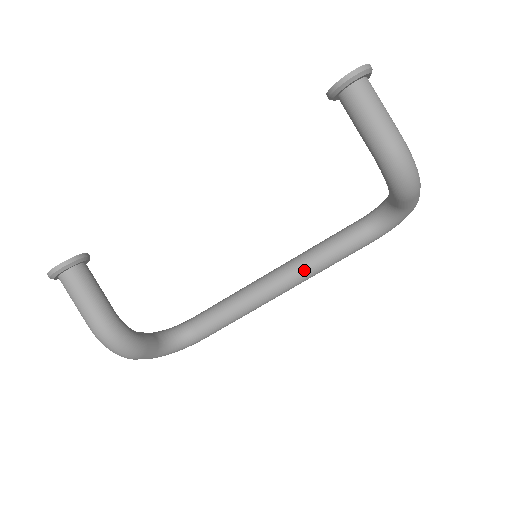
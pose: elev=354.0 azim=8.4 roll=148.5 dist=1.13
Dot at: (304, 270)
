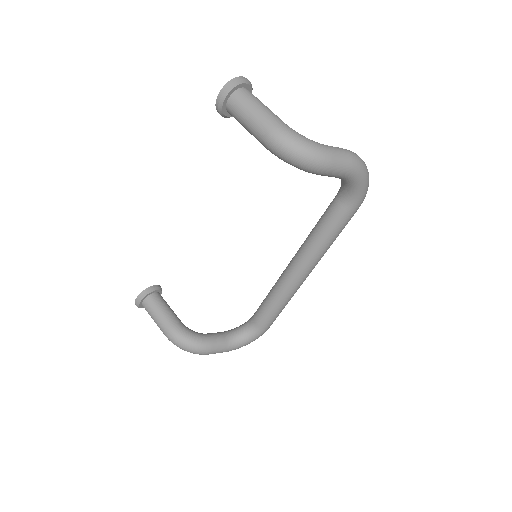
Dot at: (306, 255)
